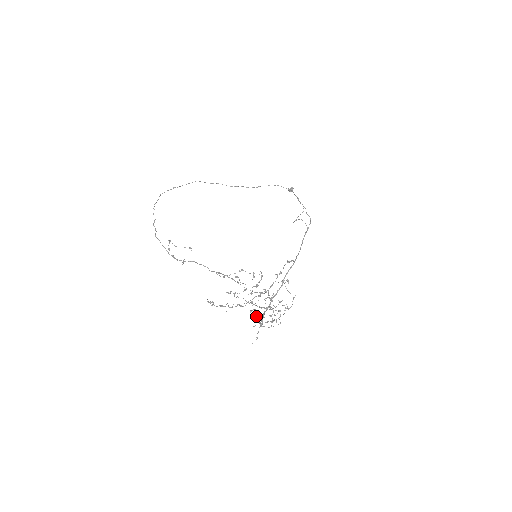
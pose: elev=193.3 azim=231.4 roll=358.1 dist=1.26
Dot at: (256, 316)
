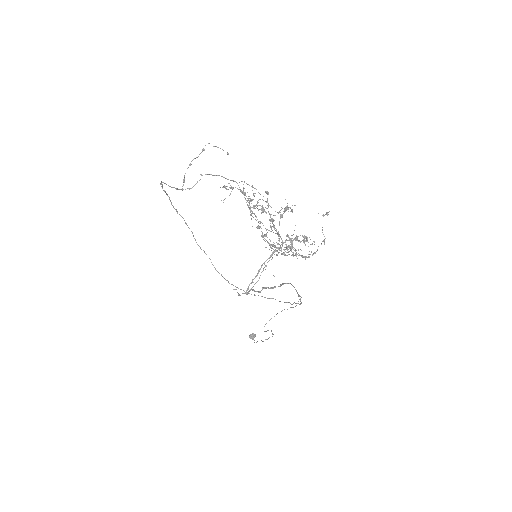
Dot at: (282, 217)
